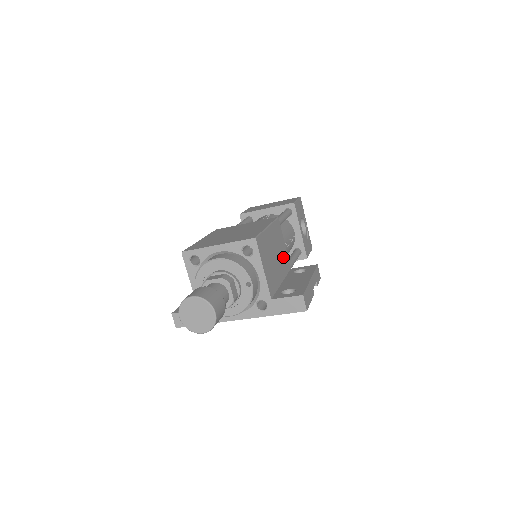
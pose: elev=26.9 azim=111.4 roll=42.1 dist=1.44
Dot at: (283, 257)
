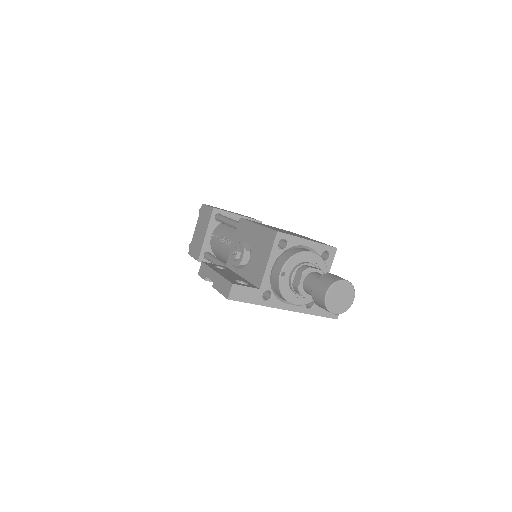
Dot at: occluded
